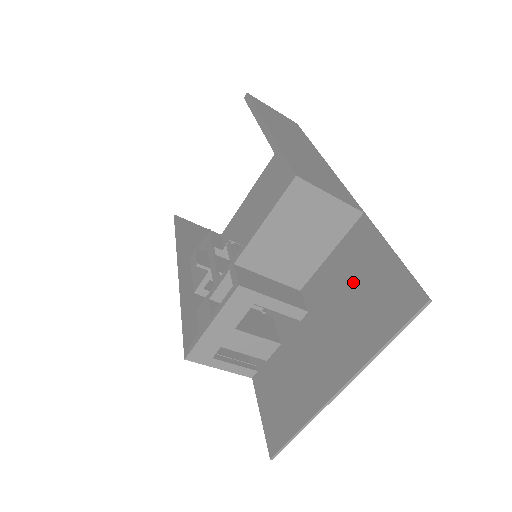
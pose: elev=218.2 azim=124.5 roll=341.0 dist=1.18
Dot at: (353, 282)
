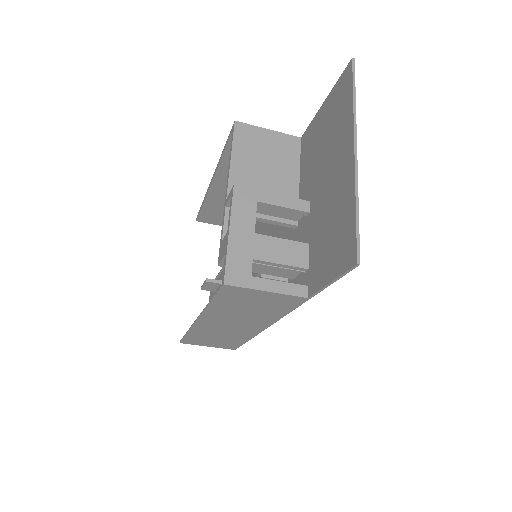
Dot at: (319, 143)
